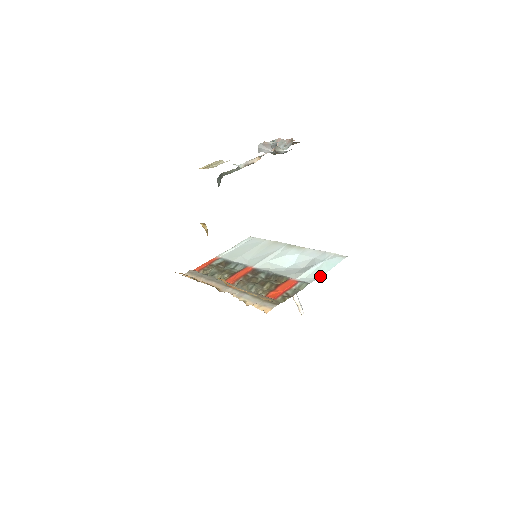
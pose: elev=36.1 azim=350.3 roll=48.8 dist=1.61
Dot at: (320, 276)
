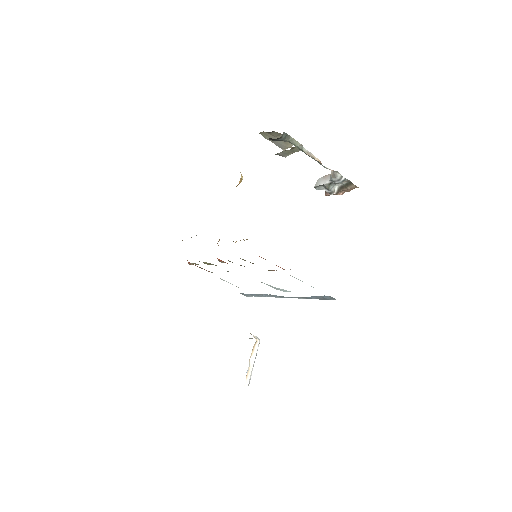
Dot at: occluded
